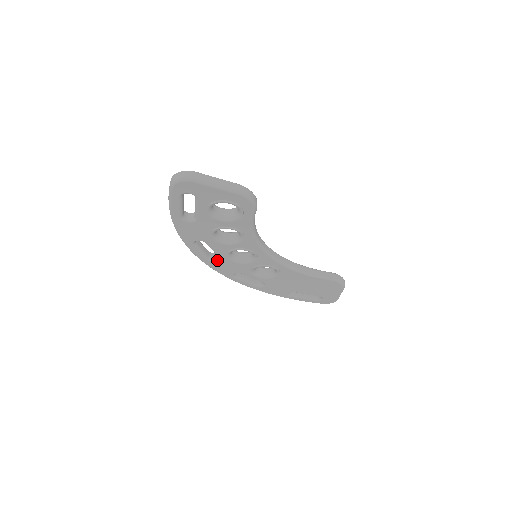
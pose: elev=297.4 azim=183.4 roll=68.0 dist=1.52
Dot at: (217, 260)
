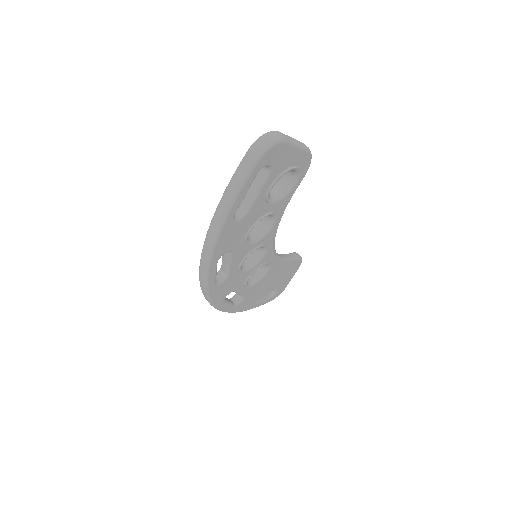
Dot at: (223, 280)
